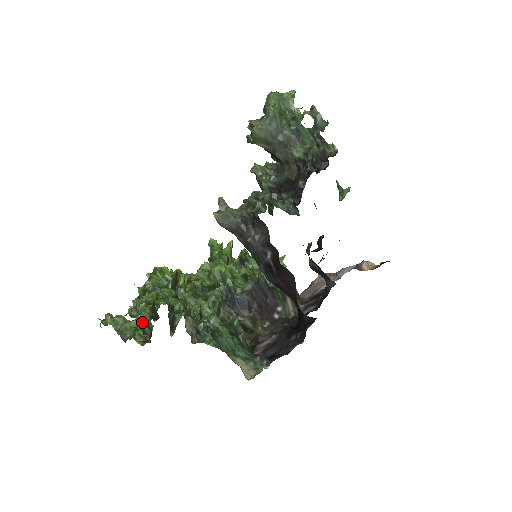
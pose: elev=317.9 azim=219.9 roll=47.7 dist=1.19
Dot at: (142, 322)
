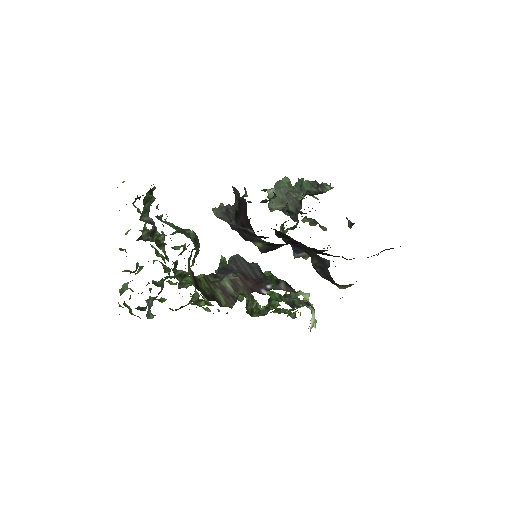
Dot at: occluded
